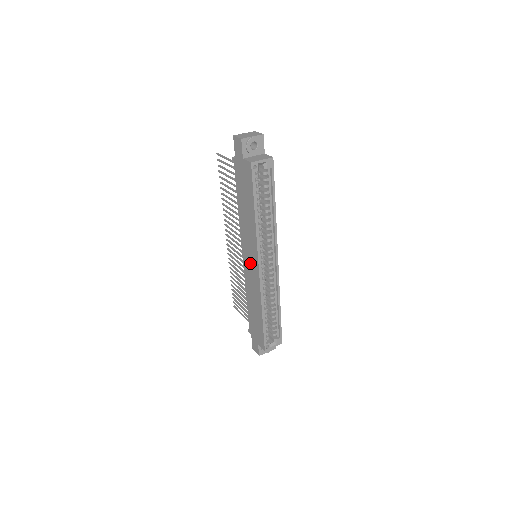
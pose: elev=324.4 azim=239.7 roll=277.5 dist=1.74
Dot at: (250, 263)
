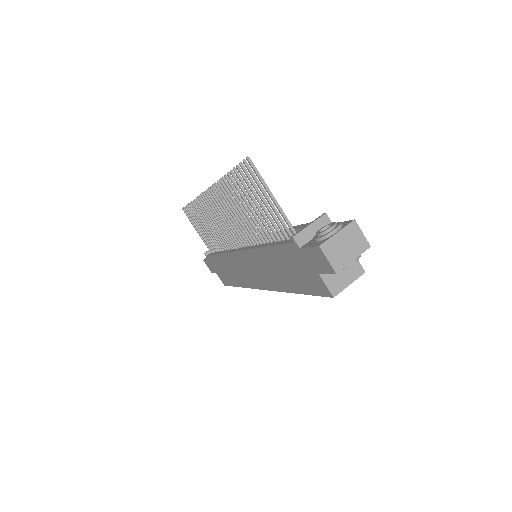
Dot at: (248, 270)
